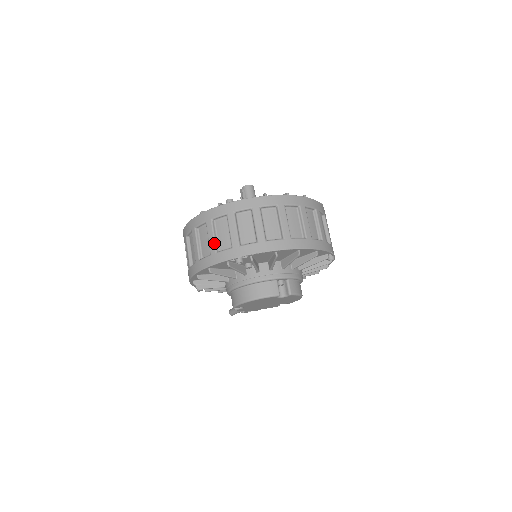
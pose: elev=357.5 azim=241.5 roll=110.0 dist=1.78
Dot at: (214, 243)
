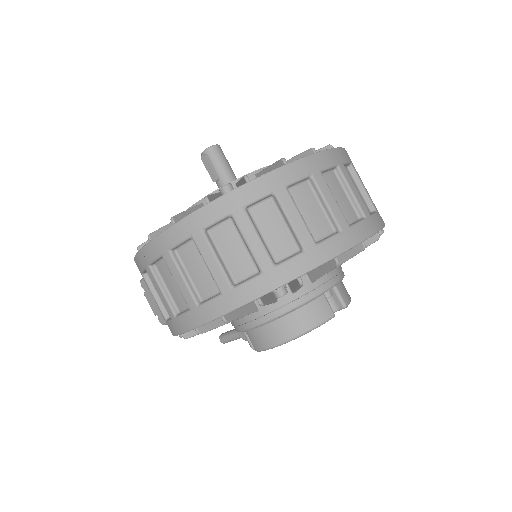
Dot at: (222, 272)
